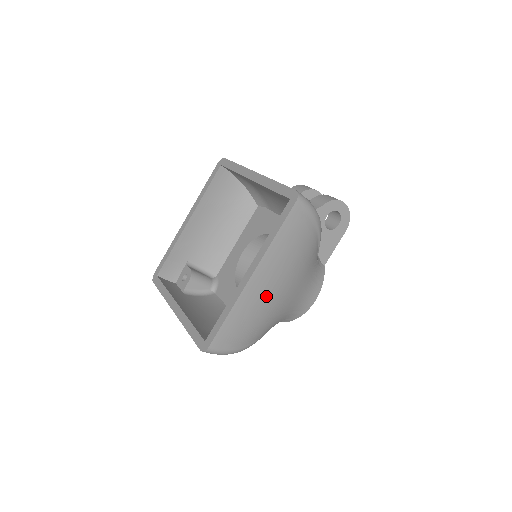
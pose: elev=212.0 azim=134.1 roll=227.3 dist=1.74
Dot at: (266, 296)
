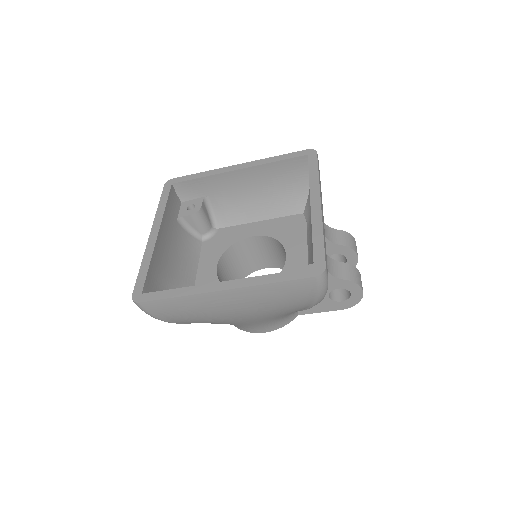
Dot at: (221, 310)
